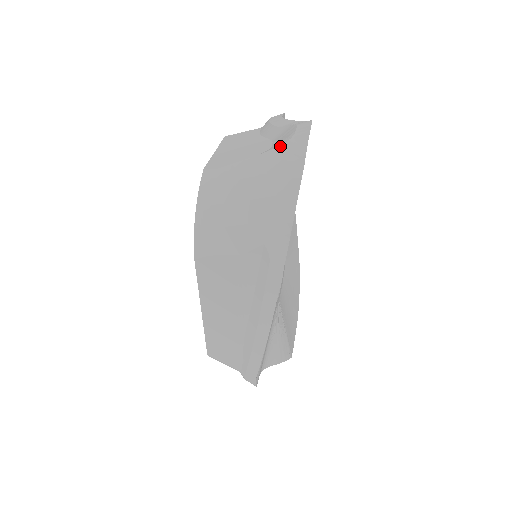
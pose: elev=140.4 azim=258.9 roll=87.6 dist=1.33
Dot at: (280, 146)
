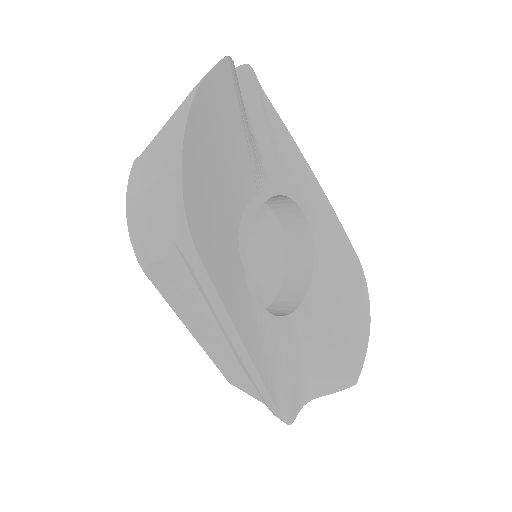
Dot at: (181, 104)
